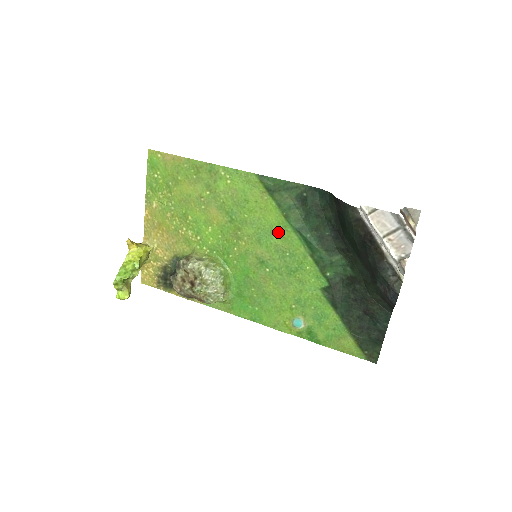
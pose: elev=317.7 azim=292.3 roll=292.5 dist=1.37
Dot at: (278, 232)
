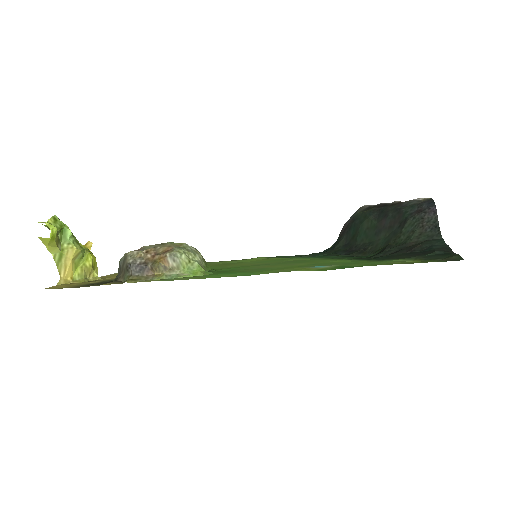
Dot at: (282, 260)
